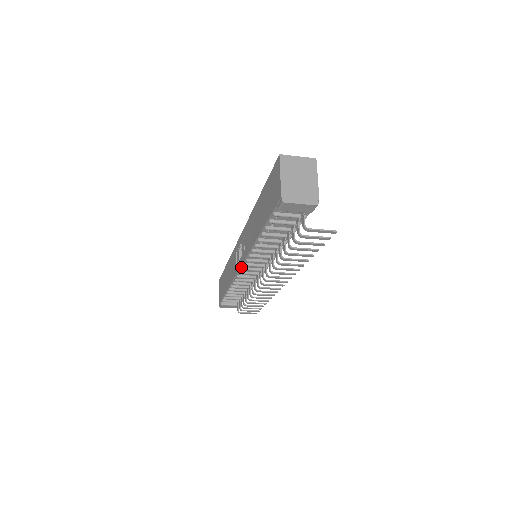
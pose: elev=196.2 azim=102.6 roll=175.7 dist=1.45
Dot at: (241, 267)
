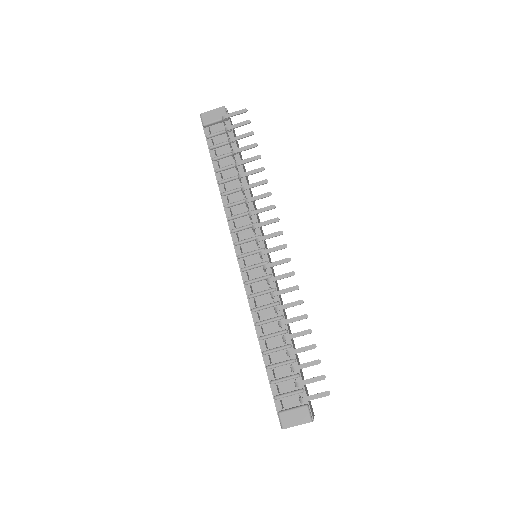
Dot at: (237, 257)
